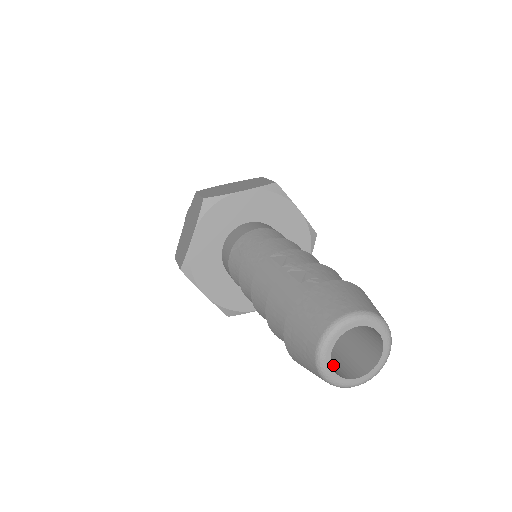
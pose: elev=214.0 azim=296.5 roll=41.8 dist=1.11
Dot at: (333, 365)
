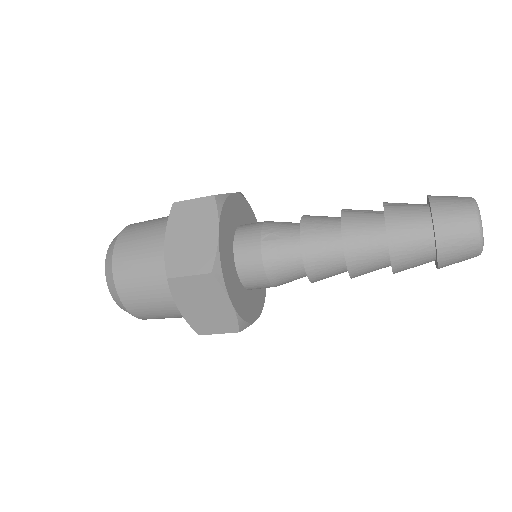
Dot at: occluded
